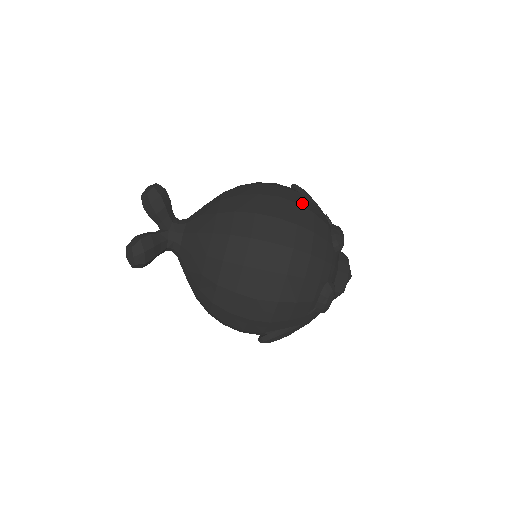
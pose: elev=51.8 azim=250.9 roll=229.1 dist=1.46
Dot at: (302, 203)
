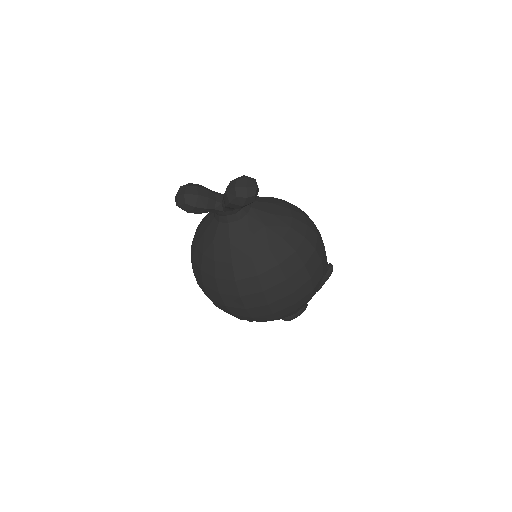
Dot at: (300, 302)
